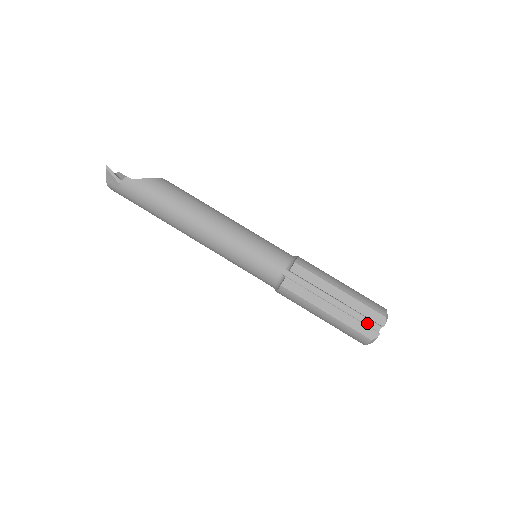
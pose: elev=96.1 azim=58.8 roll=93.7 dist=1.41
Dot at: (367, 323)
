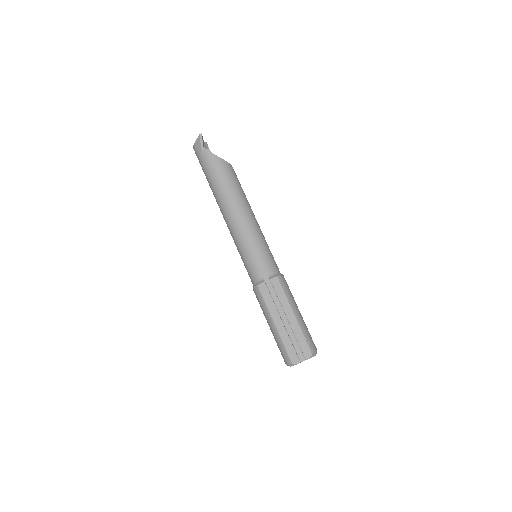
Dot at: (297, 350)
